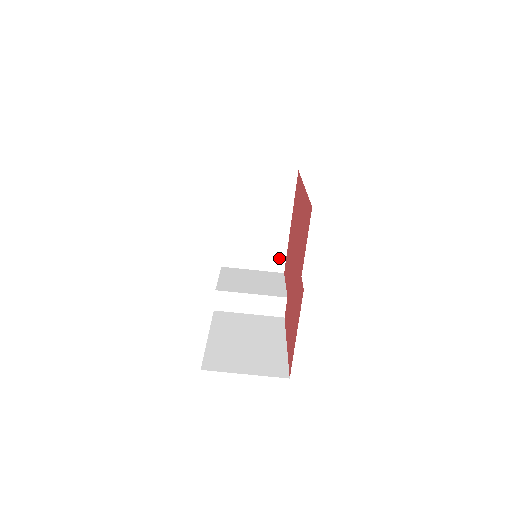
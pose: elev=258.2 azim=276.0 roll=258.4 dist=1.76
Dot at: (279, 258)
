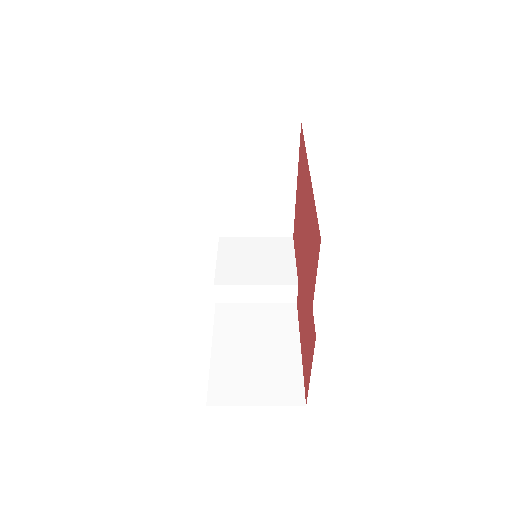
Dot at: (286, 222)
